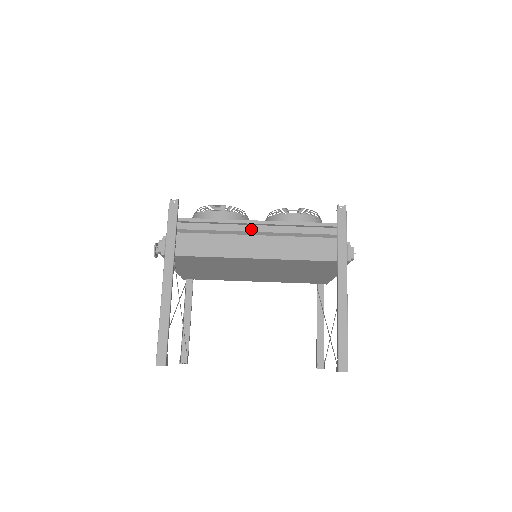
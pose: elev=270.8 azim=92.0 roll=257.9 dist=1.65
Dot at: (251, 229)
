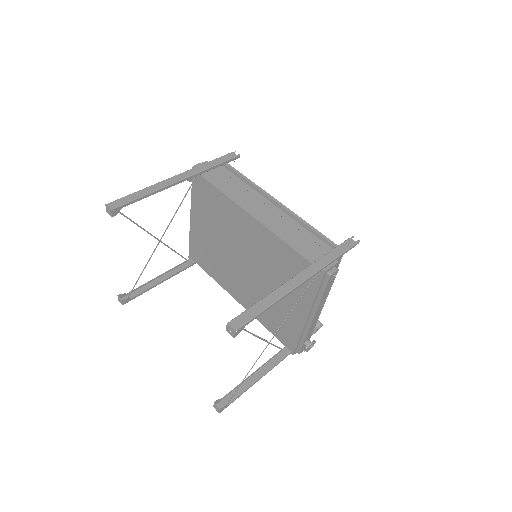
Dot at: (270, 205)
